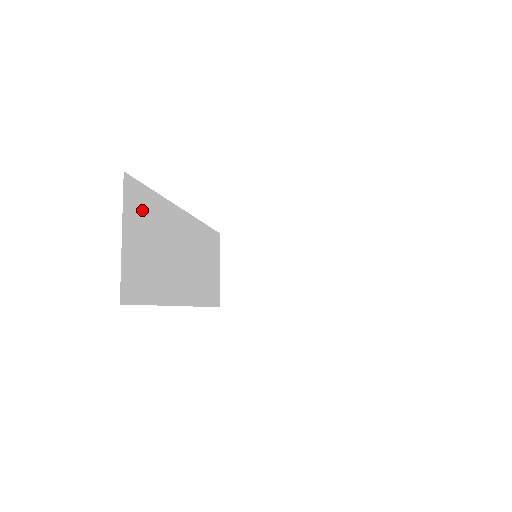
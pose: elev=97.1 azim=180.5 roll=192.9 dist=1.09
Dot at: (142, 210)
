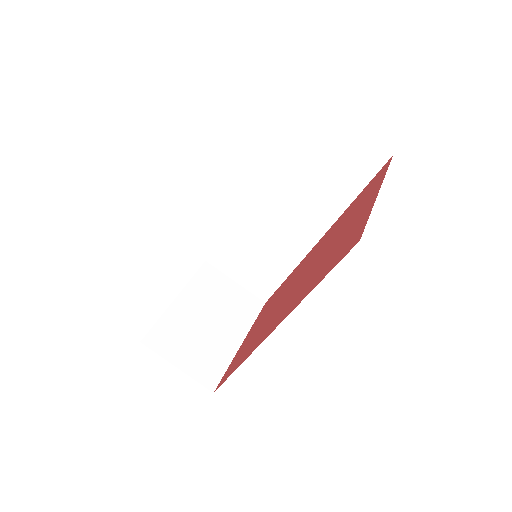
Dot at: occluded
